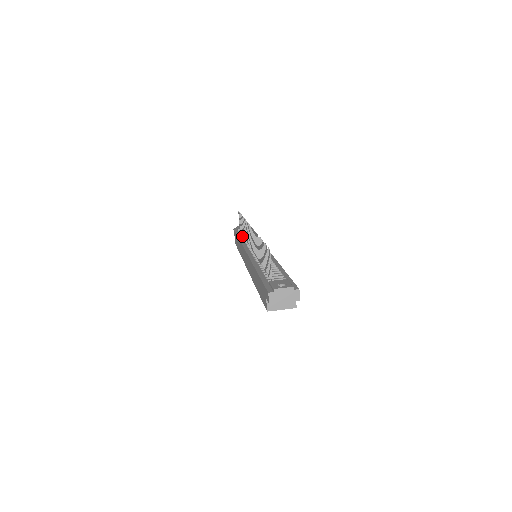
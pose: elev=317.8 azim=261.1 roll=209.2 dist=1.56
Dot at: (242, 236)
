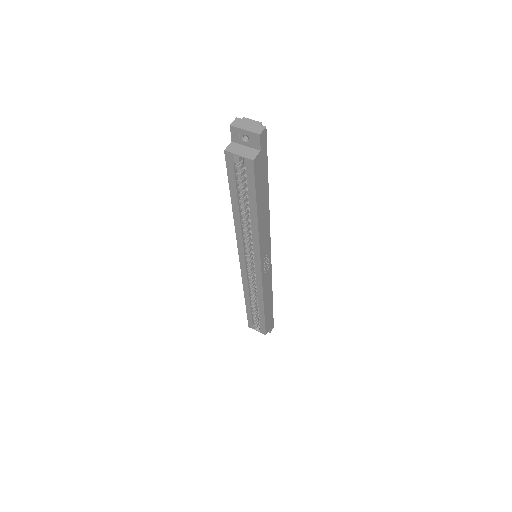
Dot at: occluded
